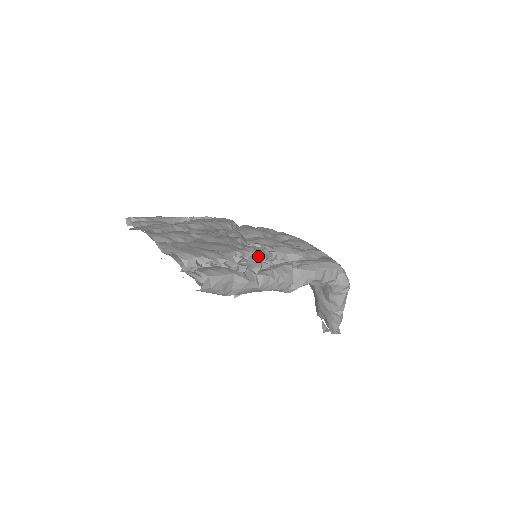
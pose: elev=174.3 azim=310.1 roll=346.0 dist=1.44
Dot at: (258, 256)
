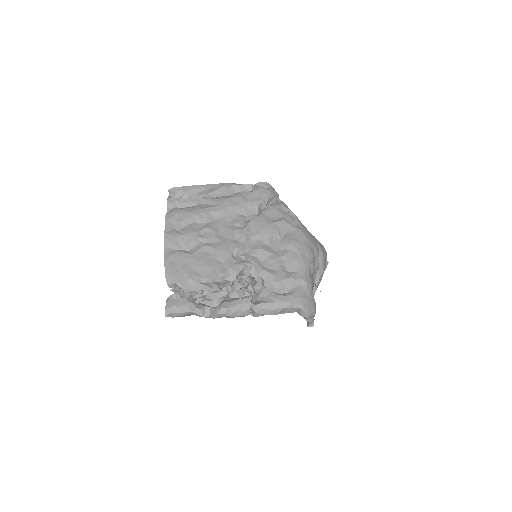
Dot at: (231, 285)
